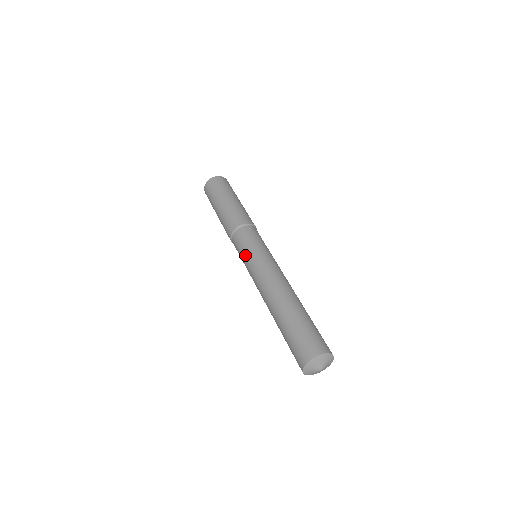
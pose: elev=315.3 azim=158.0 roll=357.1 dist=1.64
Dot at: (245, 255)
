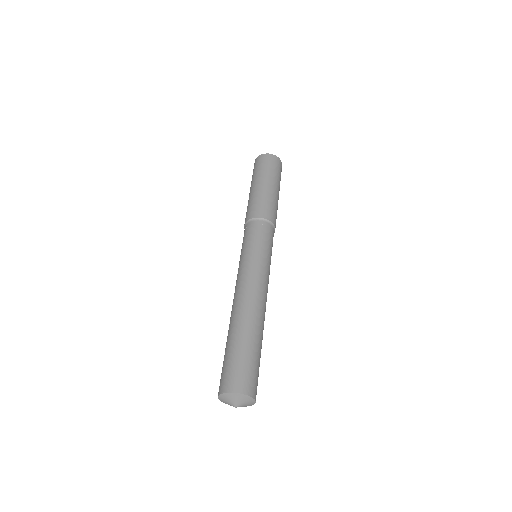
Dot at: occluded
